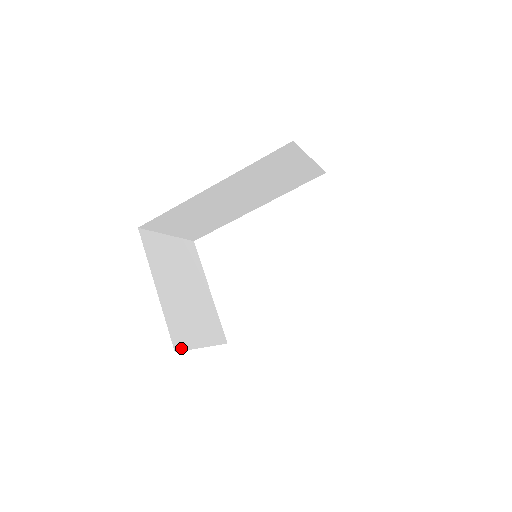
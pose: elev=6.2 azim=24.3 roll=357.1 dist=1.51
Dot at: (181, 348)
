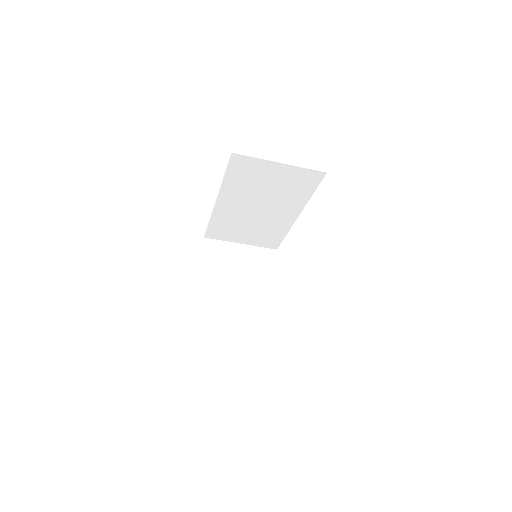
Dot at: (204, 327)
